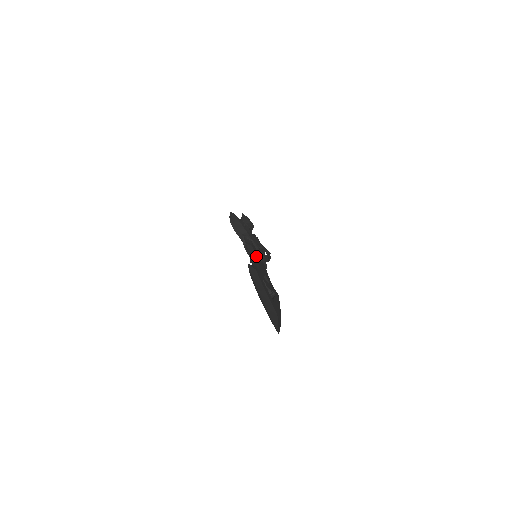
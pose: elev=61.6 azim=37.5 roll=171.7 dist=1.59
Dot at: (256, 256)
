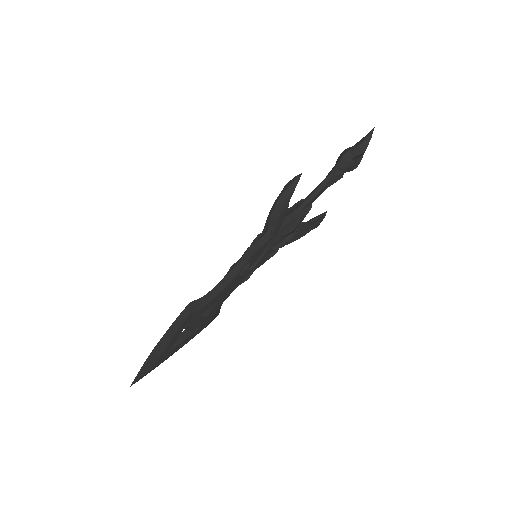
Dot at: (237, 274)
